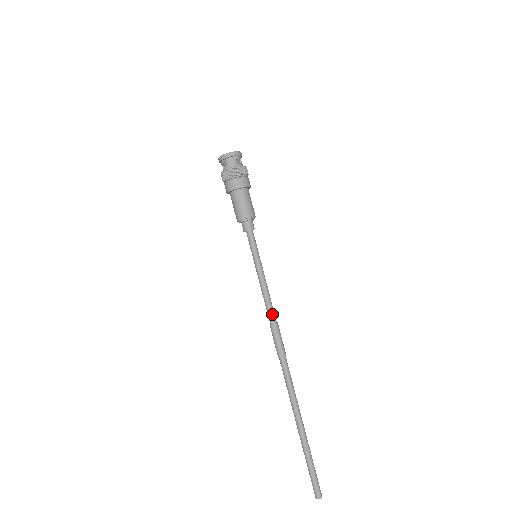
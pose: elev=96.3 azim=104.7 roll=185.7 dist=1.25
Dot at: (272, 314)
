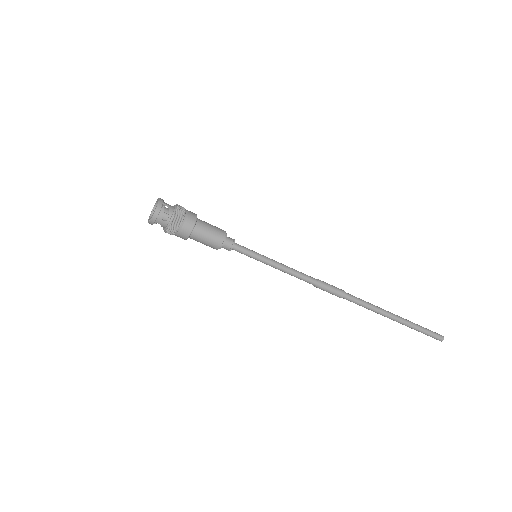
Dot at: (308, 281)
